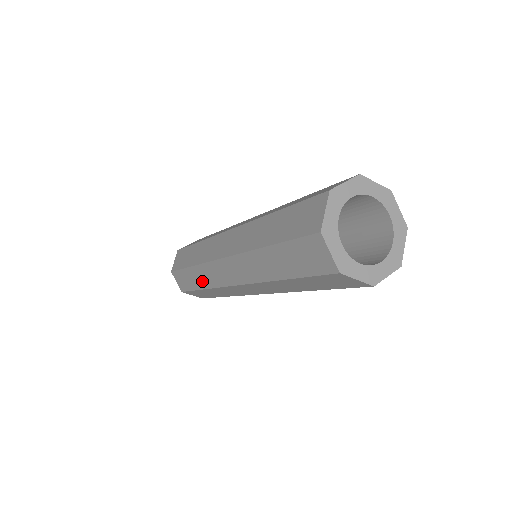
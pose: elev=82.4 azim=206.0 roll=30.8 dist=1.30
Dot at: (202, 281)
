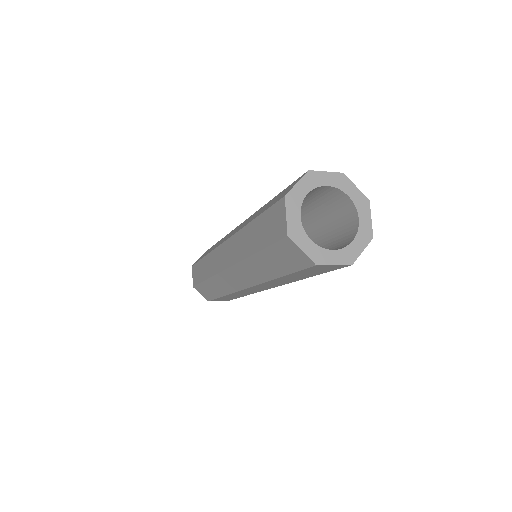
Dot at: (207, 270)
